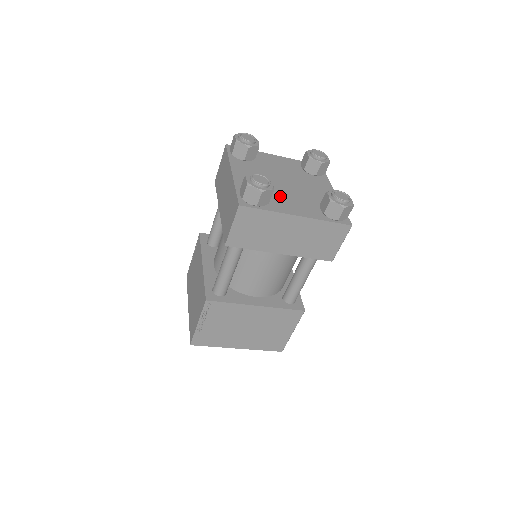
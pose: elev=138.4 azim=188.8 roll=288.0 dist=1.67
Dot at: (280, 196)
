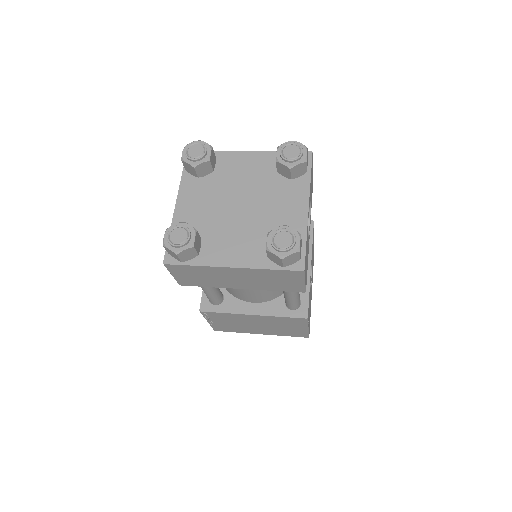
Dot at: (221, 235)
